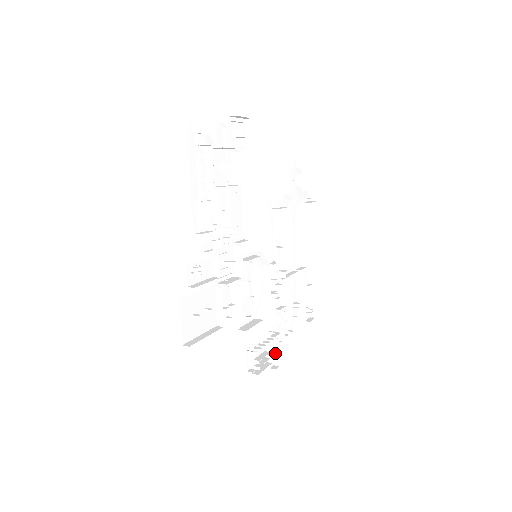
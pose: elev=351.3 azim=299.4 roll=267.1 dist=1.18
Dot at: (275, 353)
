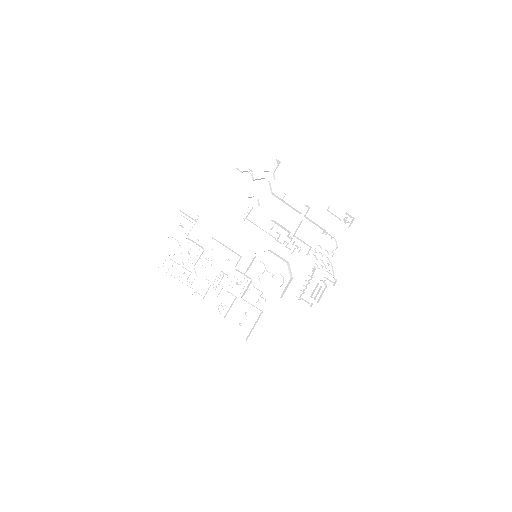
Dot at: (326, 278)
